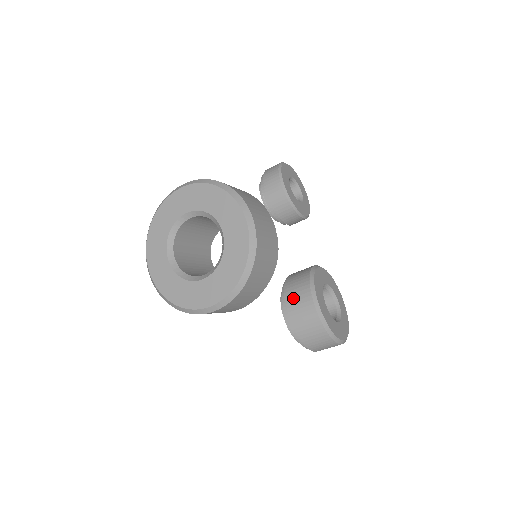
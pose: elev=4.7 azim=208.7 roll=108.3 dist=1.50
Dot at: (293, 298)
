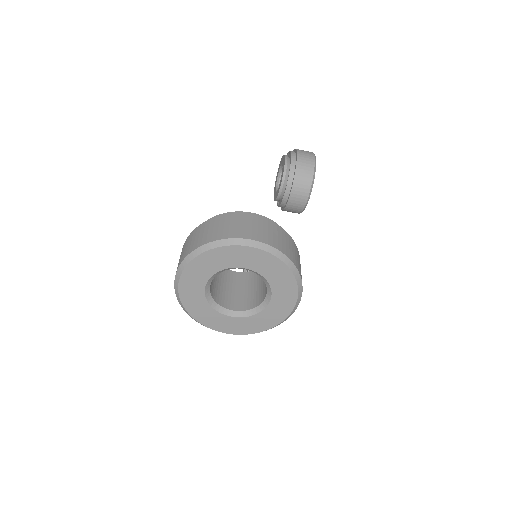
Dot at: occluded
